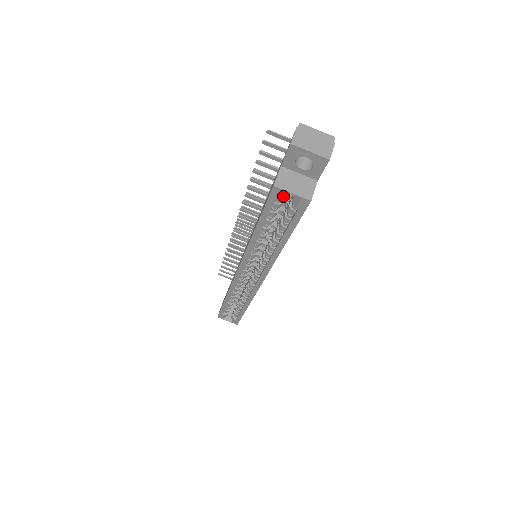
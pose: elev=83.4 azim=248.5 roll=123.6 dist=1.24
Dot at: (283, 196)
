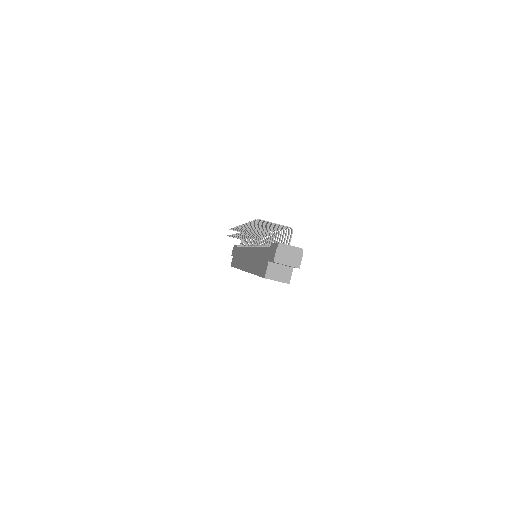
Dot at: occluded
